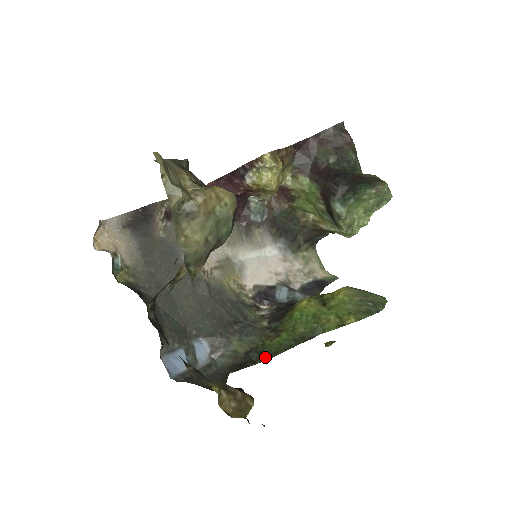
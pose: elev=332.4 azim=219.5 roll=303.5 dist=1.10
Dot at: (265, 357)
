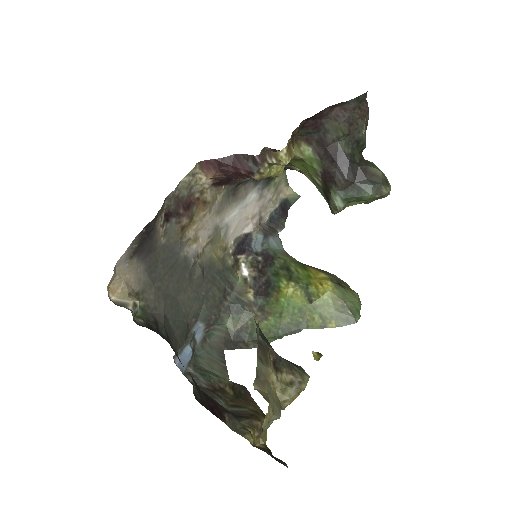
Dot at: occluded
